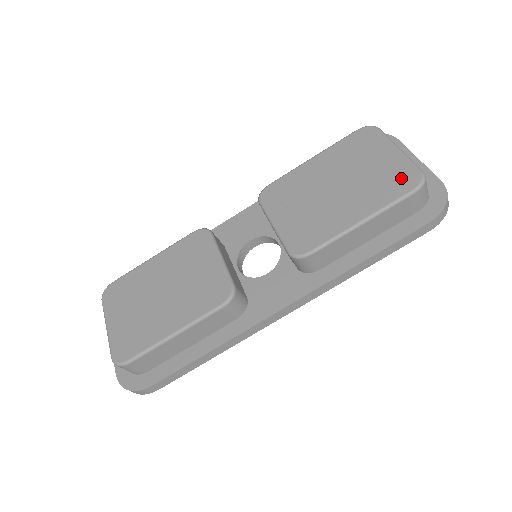
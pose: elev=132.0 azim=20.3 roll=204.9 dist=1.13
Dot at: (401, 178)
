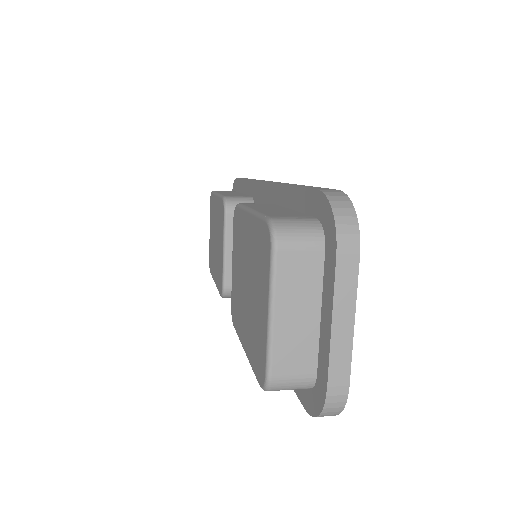
Dot at: (259, 357)
